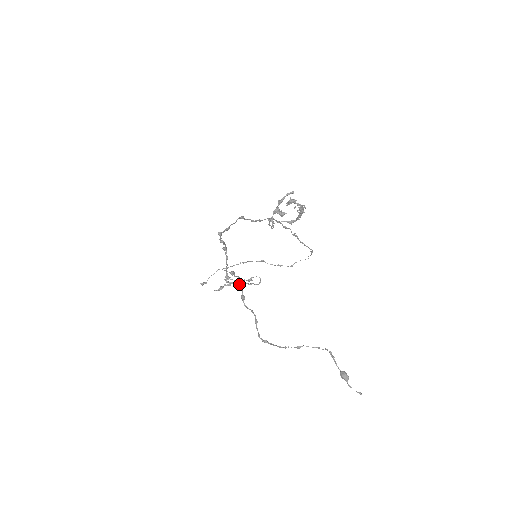
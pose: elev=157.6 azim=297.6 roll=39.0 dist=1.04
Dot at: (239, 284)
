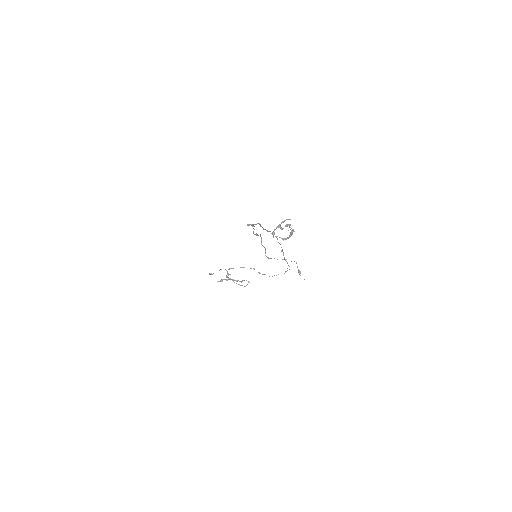
Dot at: occluded
